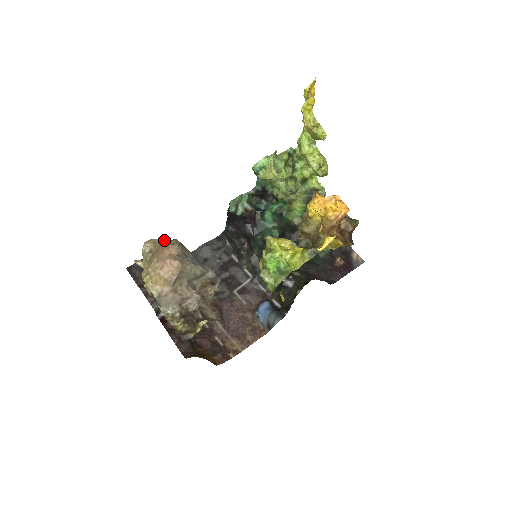
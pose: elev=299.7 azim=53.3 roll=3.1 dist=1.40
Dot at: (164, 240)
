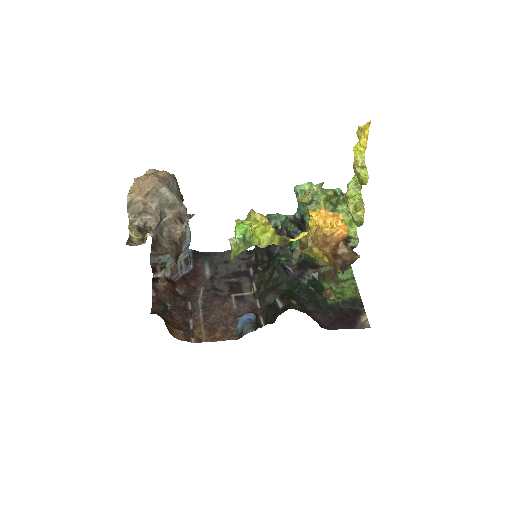
Dot at: occluded
